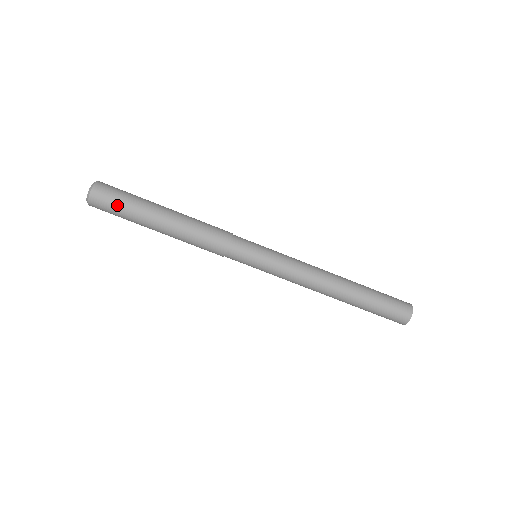
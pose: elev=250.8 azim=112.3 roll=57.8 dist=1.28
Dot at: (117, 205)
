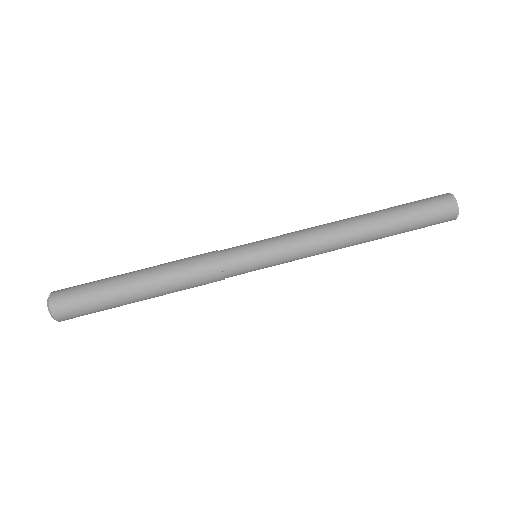
Dot at: (82, 292)
